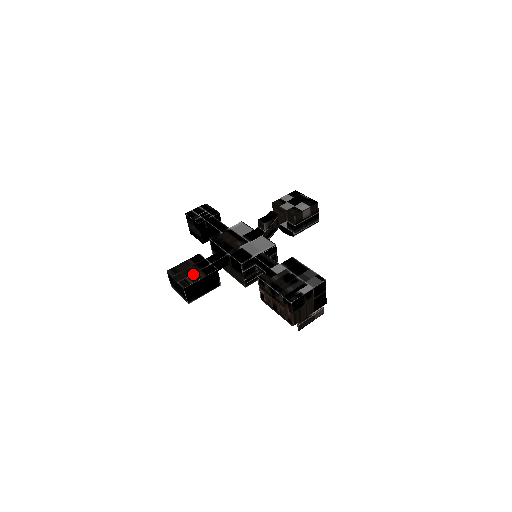
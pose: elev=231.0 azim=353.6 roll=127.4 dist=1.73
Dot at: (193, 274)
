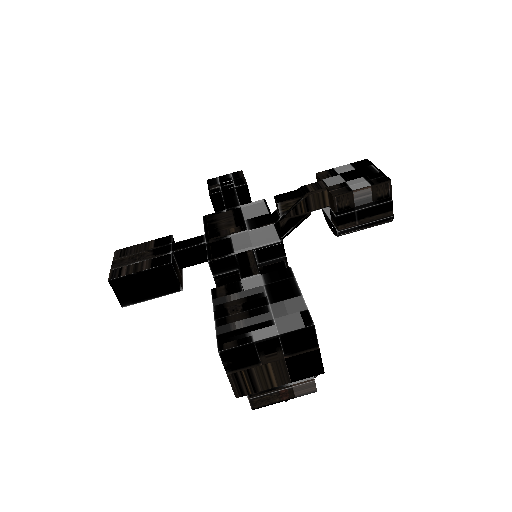
Dot at: (137, 262)
